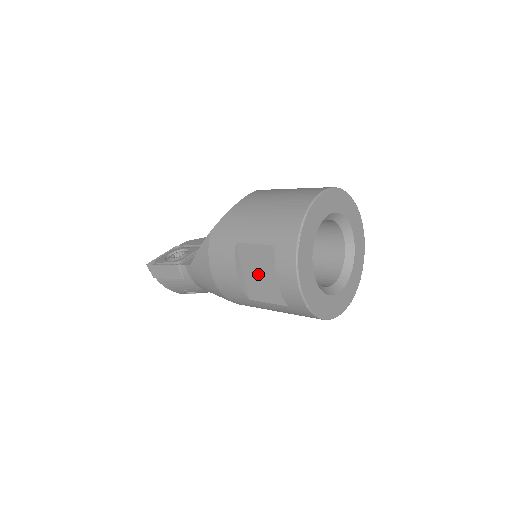
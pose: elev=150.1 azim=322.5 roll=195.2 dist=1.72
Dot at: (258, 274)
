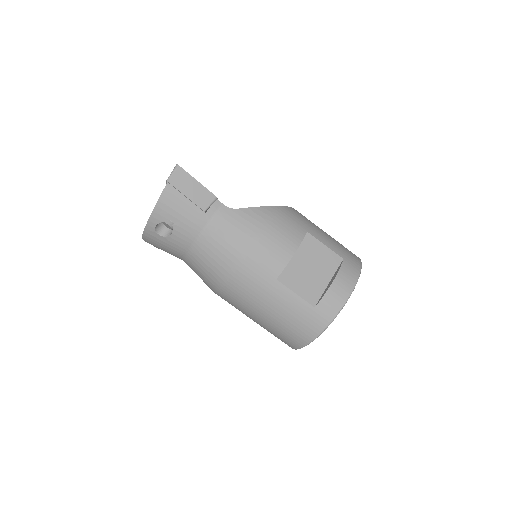
Dot at: (307, 266)
